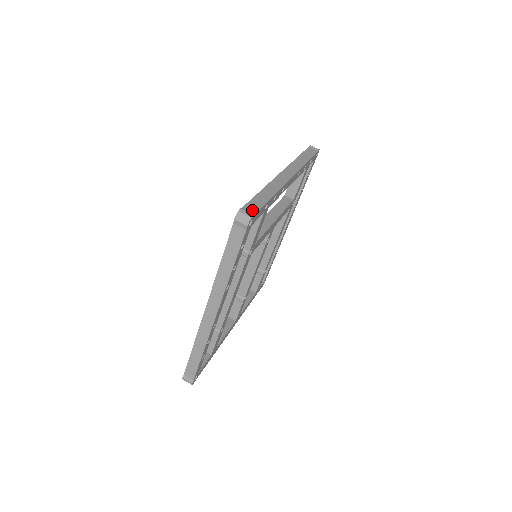
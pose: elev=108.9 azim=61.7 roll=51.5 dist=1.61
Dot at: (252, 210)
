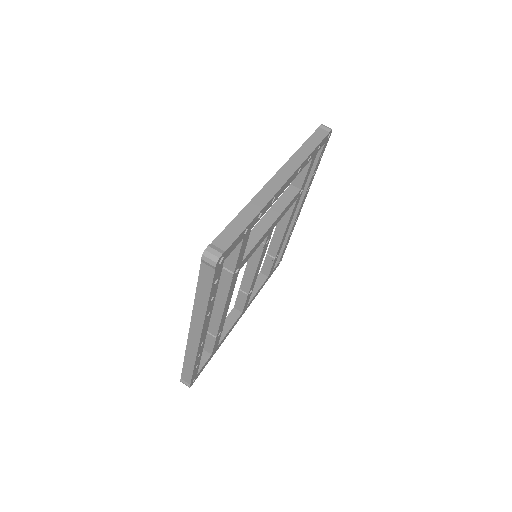
Dot at: (223, 246)
